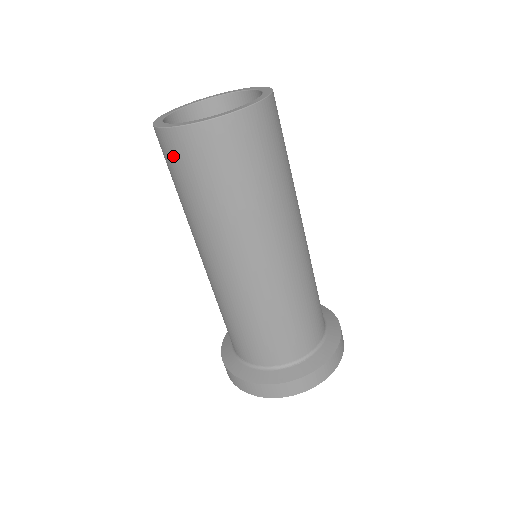
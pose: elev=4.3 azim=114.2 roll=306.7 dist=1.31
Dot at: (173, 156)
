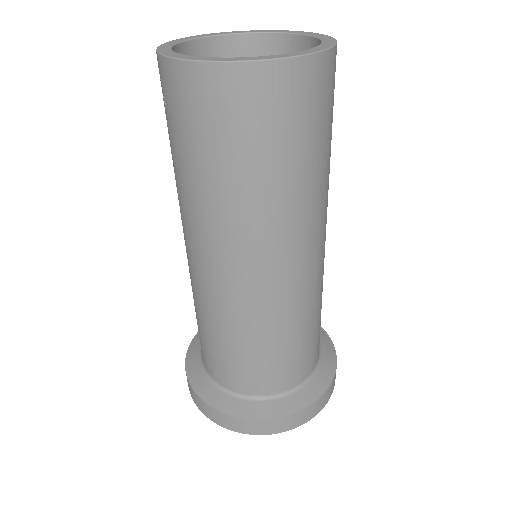
Dot at: (192, 107)
